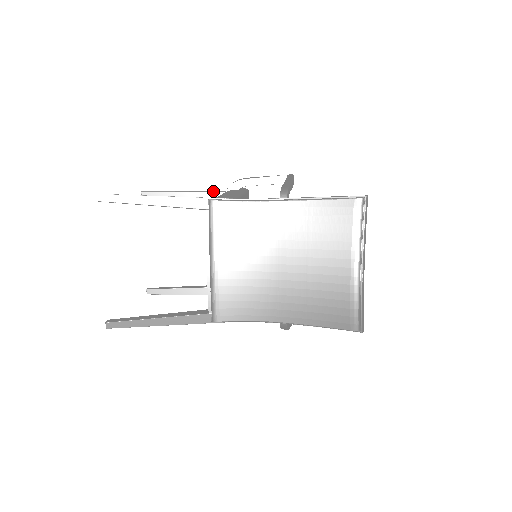
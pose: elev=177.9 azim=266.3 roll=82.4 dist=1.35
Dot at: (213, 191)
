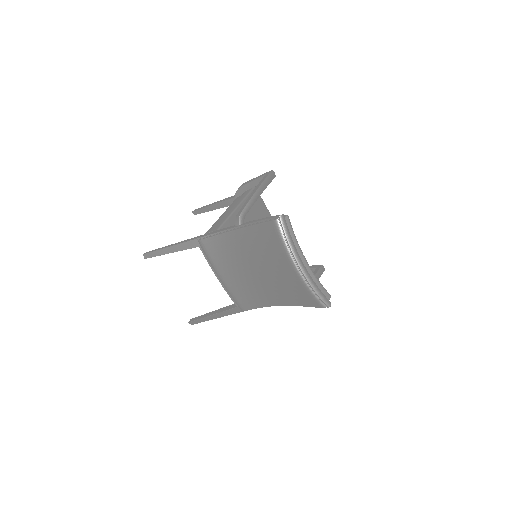
Dot at: (230, 198)
